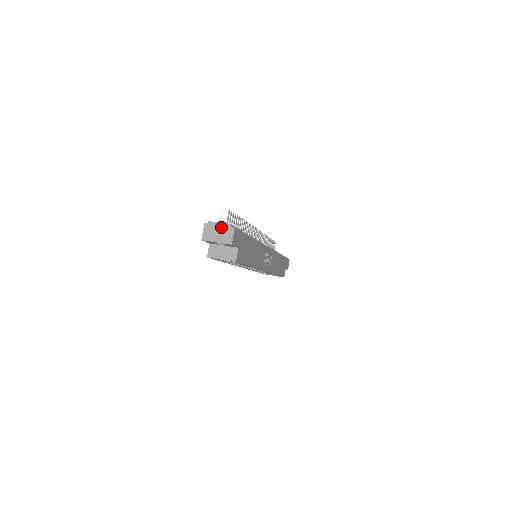
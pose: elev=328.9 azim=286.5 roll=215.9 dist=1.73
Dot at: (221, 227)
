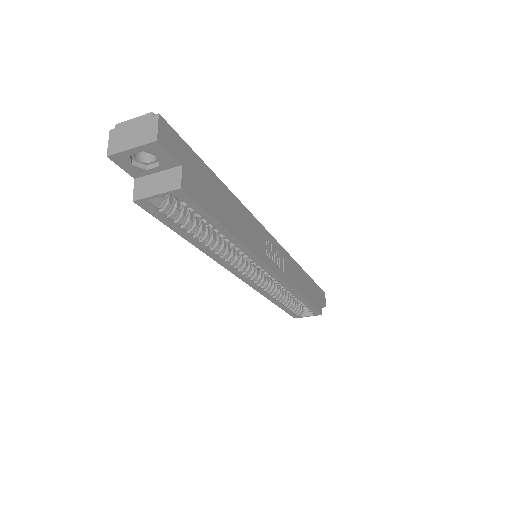
Dot at: (136, 123)
